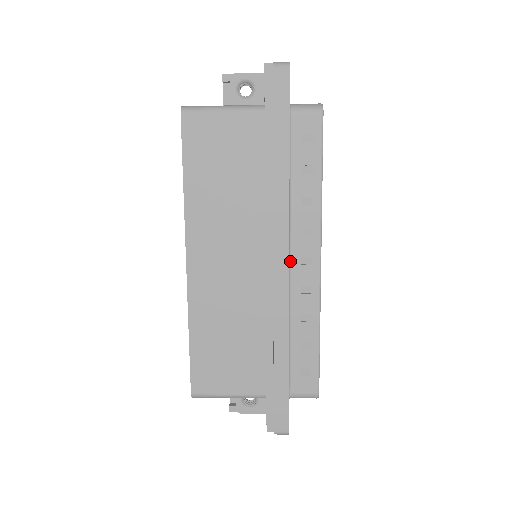
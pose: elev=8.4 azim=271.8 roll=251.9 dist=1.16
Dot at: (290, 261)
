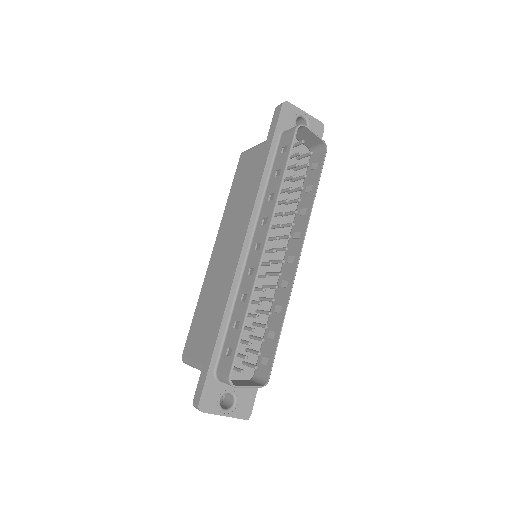
Dot at: (250, 247)
